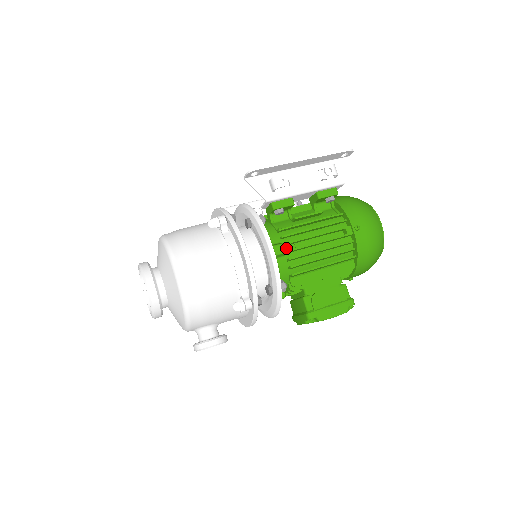
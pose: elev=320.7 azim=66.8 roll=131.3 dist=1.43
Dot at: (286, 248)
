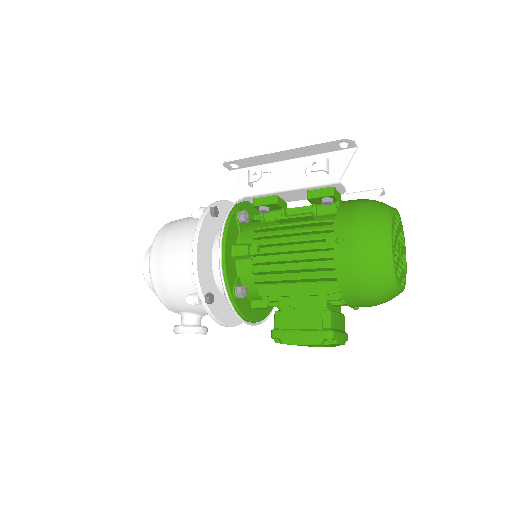
Dot at: (250, 250)
